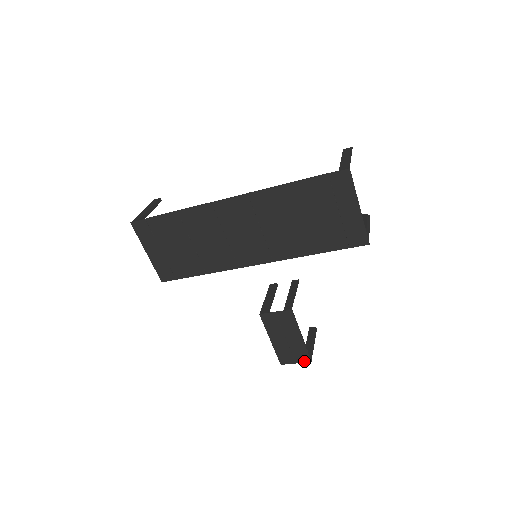
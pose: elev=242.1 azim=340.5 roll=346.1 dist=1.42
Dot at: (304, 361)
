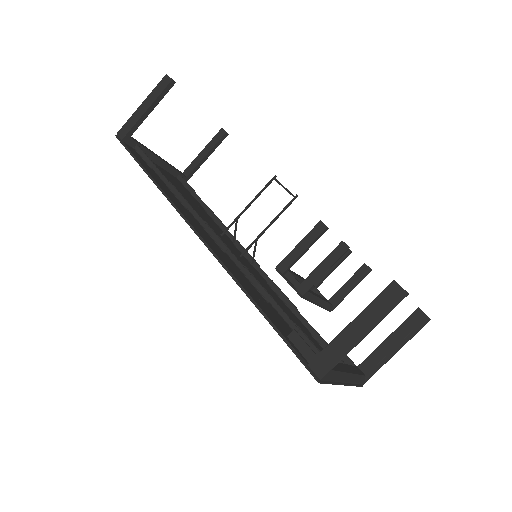
Dot at: occluded
